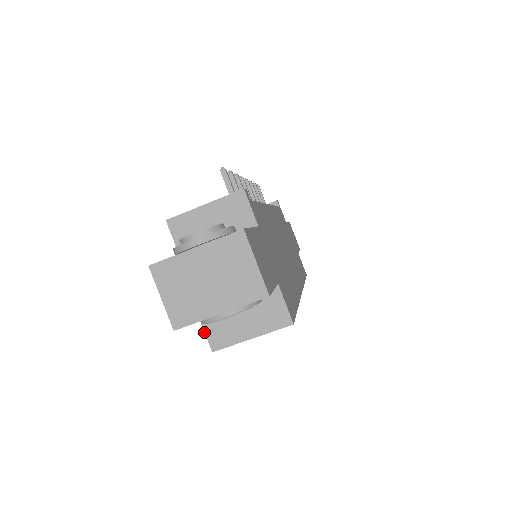
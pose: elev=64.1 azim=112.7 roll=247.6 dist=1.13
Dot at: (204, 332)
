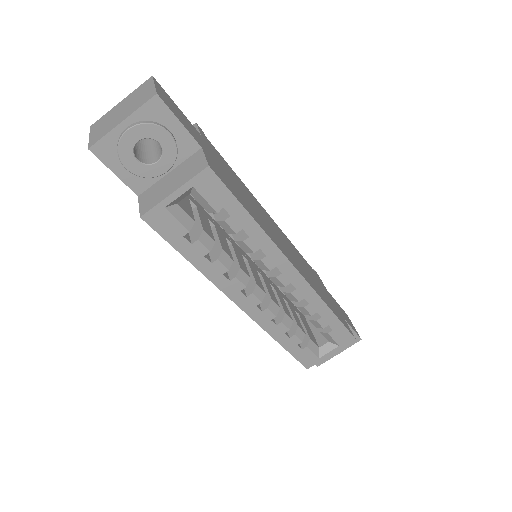
Dot at: (139, 206)
